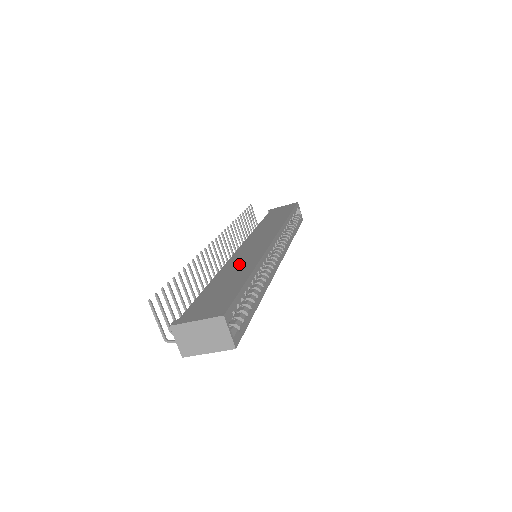
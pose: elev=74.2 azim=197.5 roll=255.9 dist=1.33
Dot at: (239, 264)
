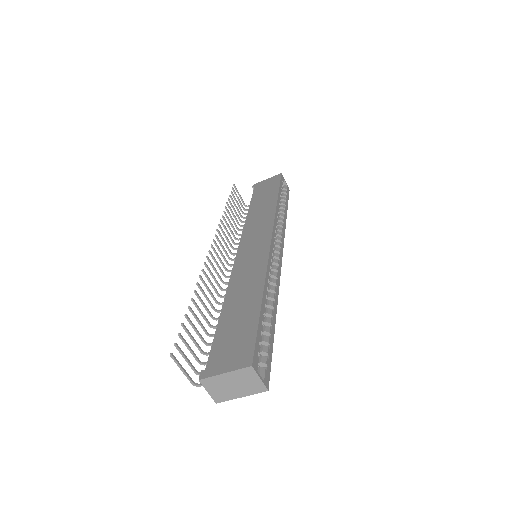
Dot at: (245, 280)
